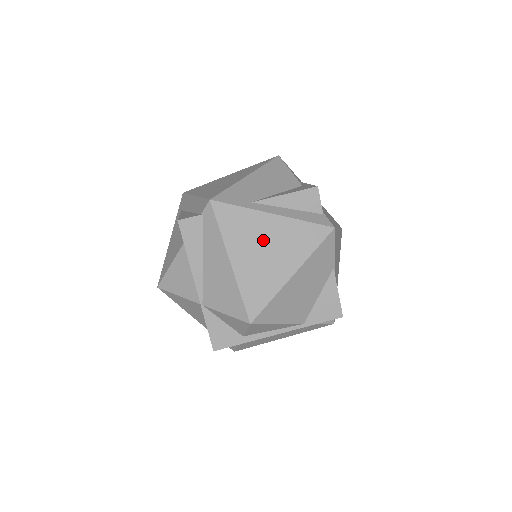
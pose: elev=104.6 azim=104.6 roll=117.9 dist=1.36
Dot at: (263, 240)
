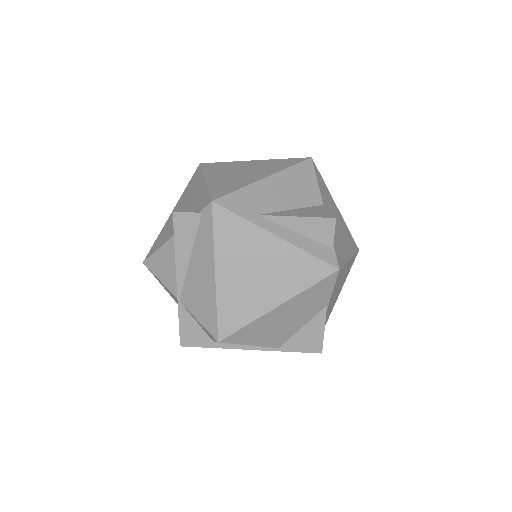
Dot at: (257, 261)
